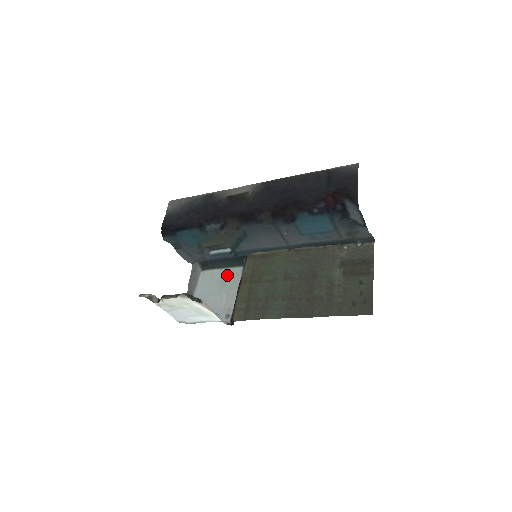
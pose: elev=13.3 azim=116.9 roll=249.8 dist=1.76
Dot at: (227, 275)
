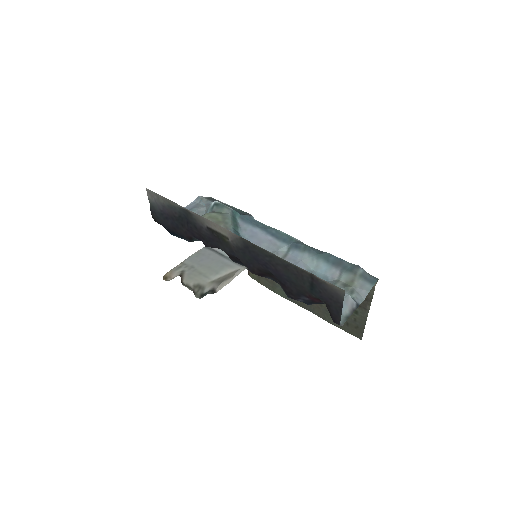
Dot at: occluded
